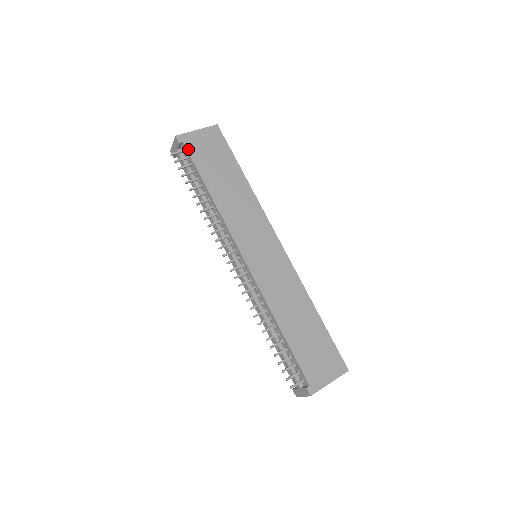
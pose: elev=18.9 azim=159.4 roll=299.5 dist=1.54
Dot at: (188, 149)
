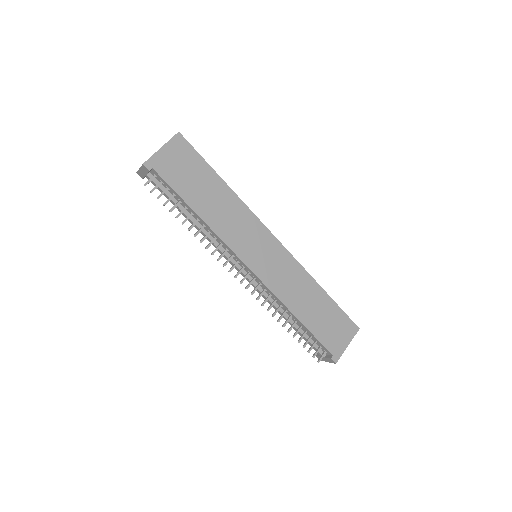
Dot at: (161, 174)
